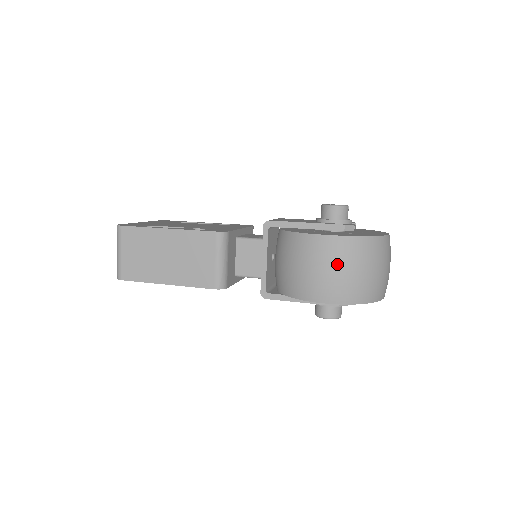
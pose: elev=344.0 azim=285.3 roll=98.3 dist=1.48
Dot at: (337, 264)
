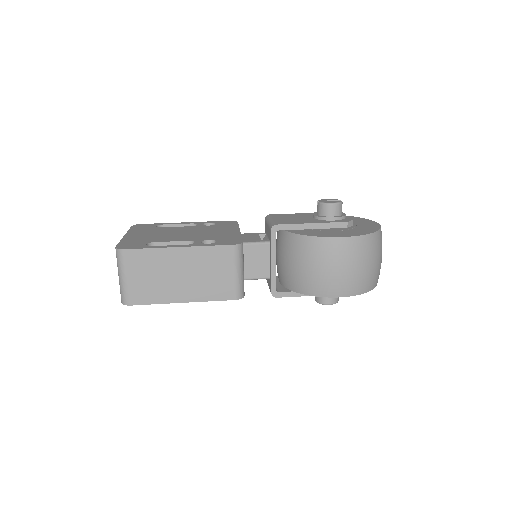
Dot at: (353, 262)
